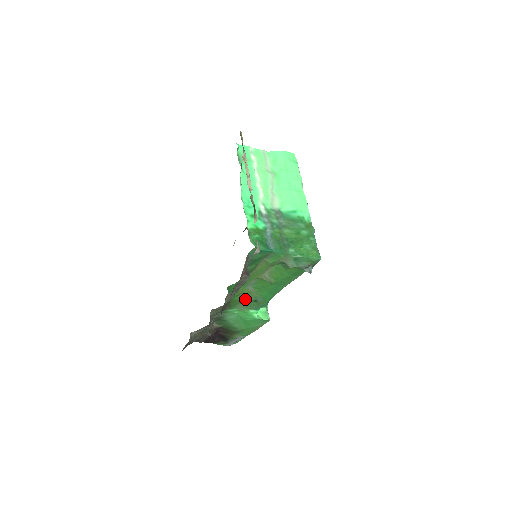
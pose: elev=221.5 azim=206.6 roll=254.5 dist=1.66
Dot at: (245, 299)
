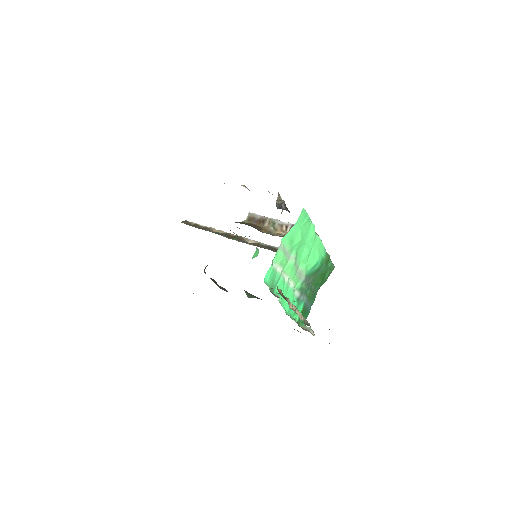
Dot at: occluded
